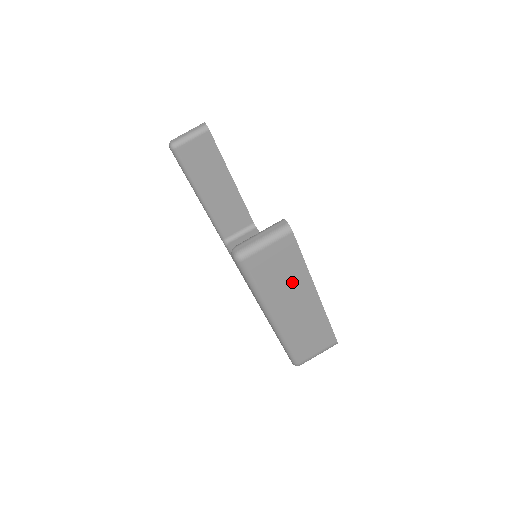
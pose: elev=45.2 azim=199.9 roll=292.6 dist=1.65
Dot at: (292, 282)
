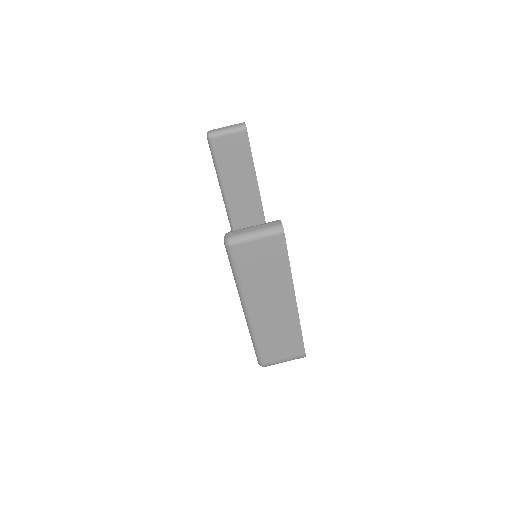
Dot at: (274, 281)
